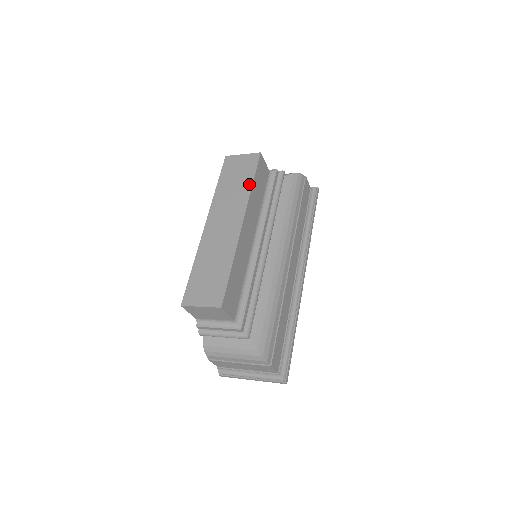
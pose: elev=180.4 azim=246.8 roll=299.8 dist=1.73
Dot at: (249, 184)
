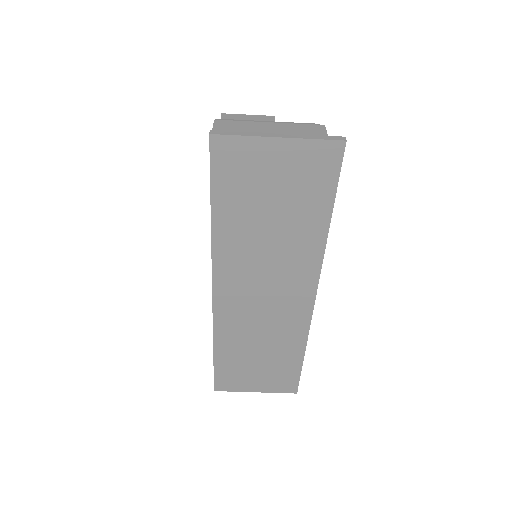
Dot at: occluded
